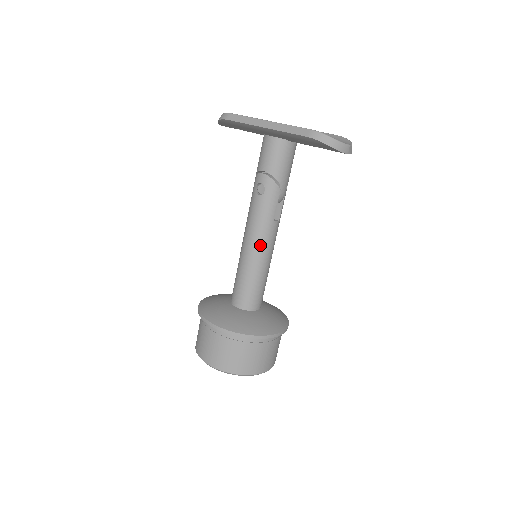
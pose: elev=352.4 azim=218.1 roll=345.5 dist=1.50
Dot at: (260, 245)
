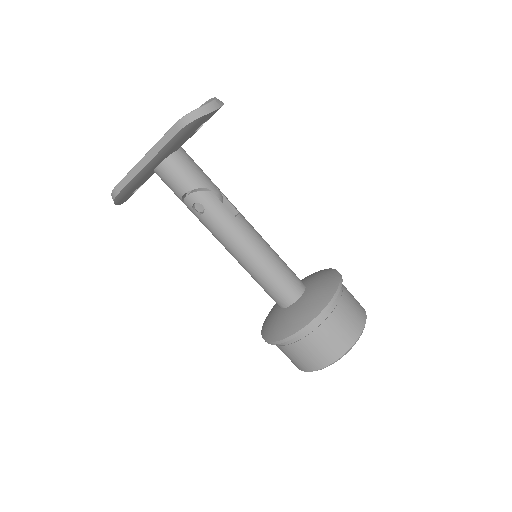
Dot at: (248, 245)
